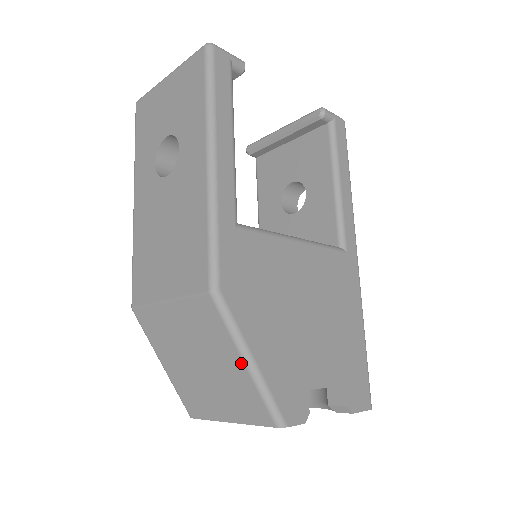
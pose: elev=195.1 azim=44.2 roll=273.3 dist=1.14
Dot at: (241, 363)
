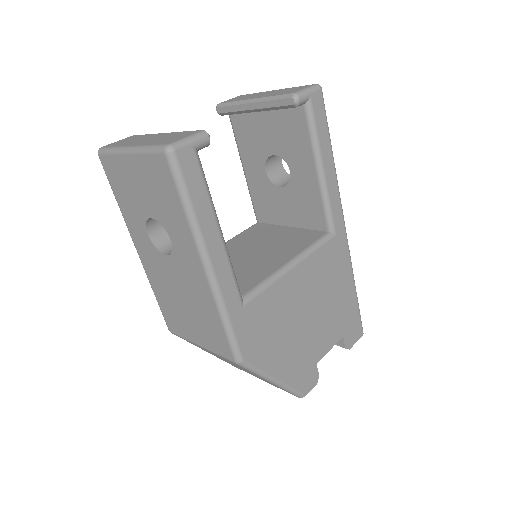
Dot at: (268, 381)
